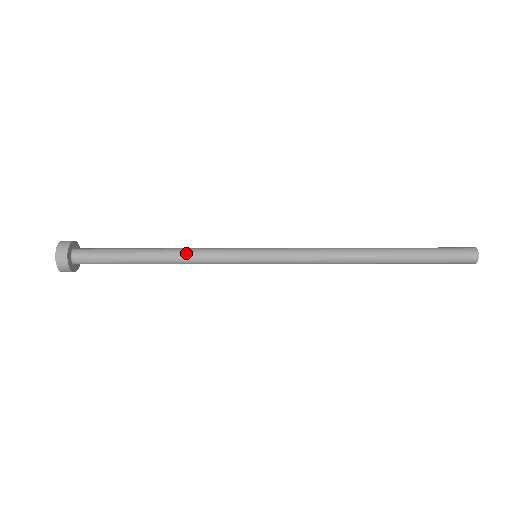
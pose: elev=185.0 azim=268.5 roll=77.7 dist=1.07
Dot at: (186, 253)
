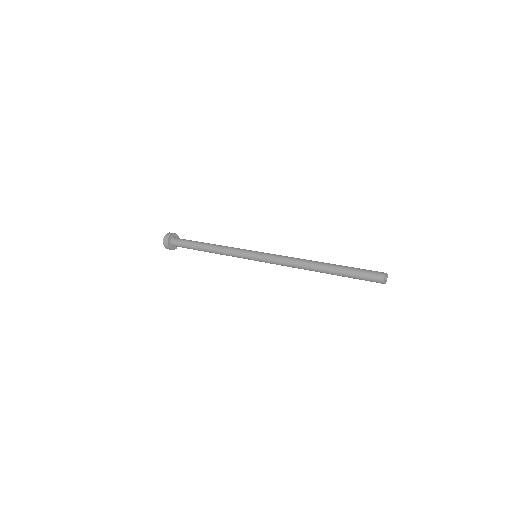
Dot at: (220, 254)
